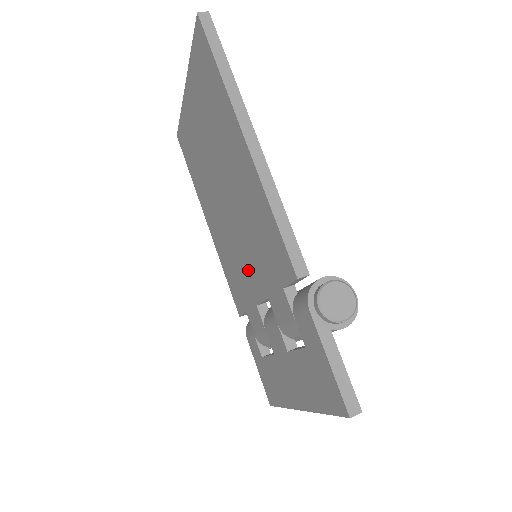
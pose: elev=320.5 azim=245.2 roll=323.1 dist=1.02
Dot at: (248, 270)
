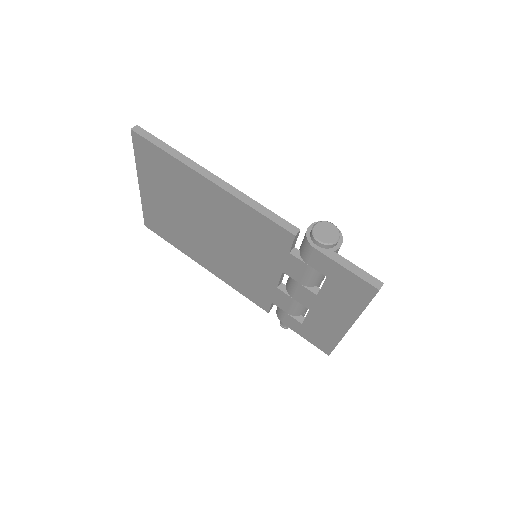
Dot at: (257, 268)
